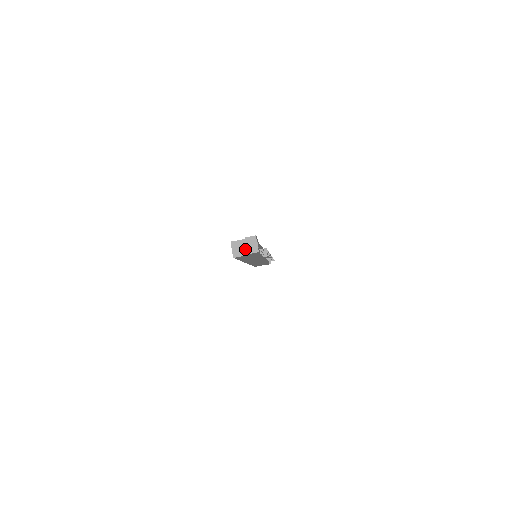
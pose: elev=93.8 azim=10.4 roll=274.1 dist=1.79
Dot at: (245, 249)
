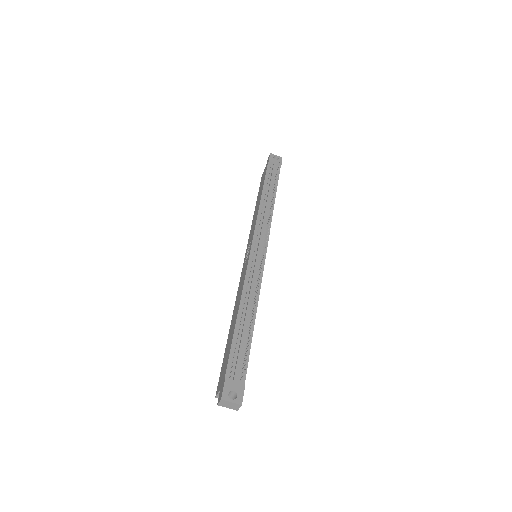
Dot at: occluded
